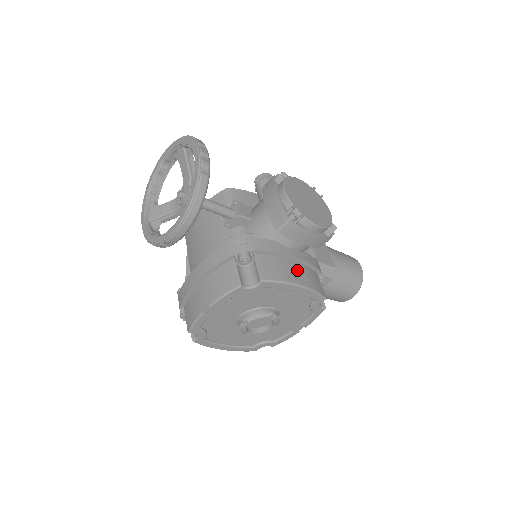
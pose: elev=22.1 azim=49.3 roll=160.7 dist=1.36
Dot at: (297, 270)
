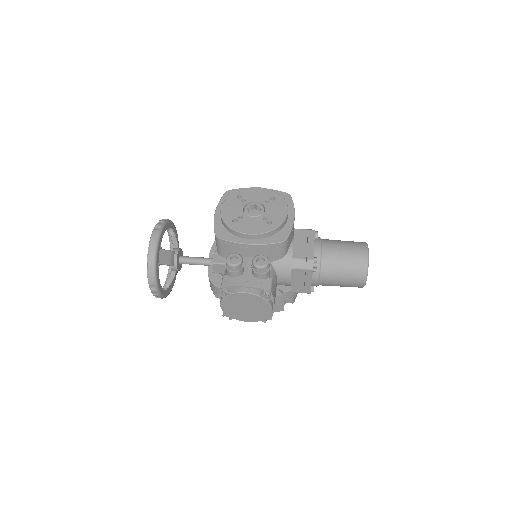
Dot at: occluded
